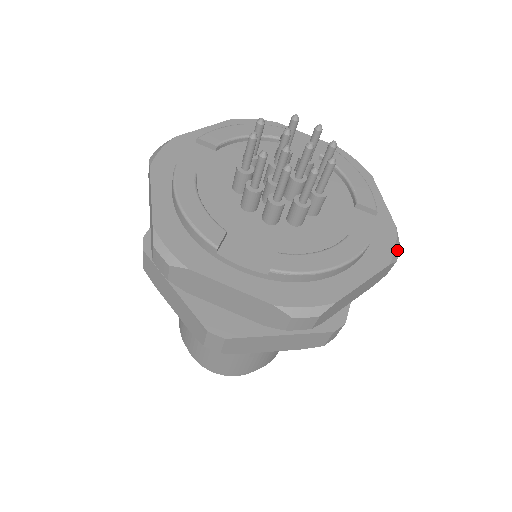
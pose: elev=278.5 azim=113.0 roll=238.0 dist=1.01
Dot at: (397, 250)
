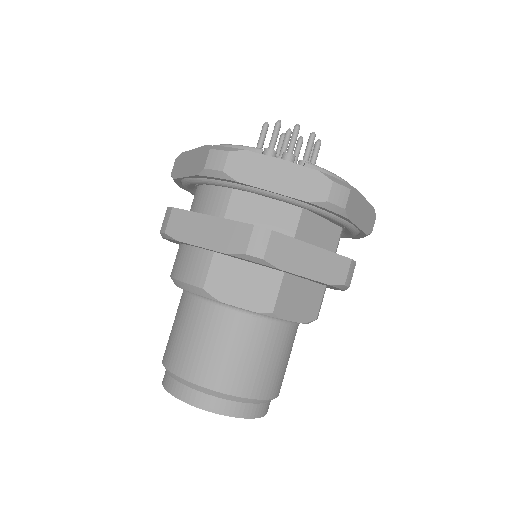
Dot at: occluded
